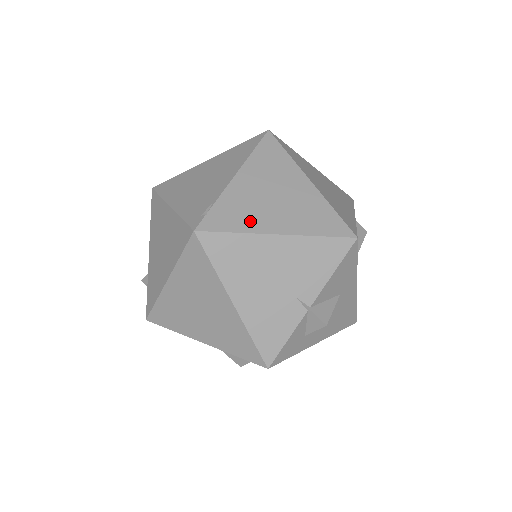
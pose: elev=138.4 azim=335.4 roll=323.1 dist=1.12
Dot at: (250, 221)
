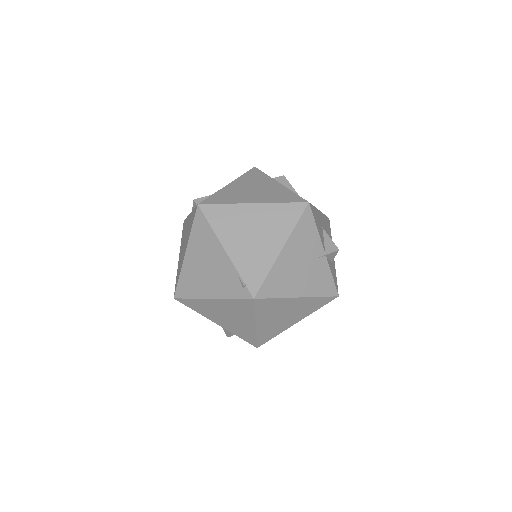
Dot at: (264, 261)
